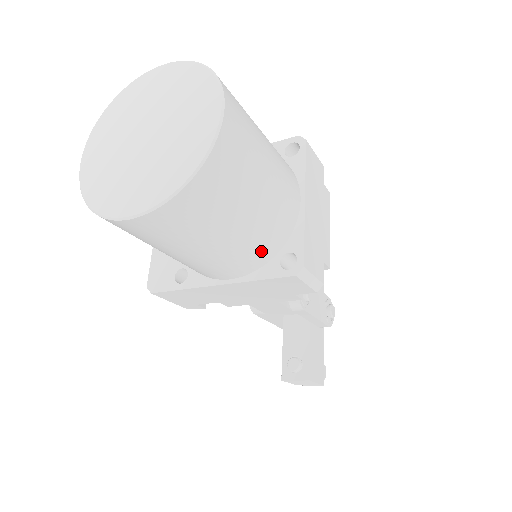
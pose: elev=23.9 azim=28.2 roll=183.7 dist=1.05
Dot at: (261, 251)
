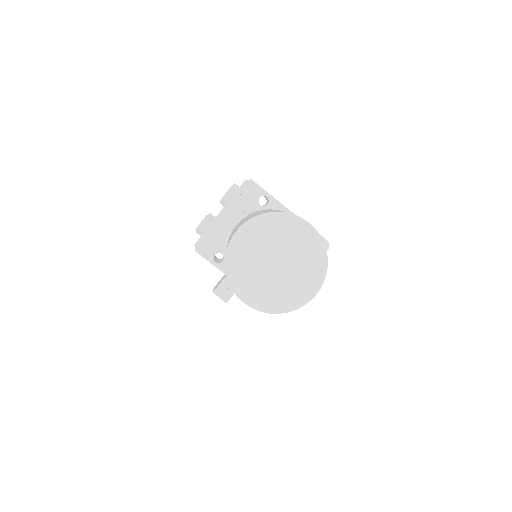
Dot at: occluded
